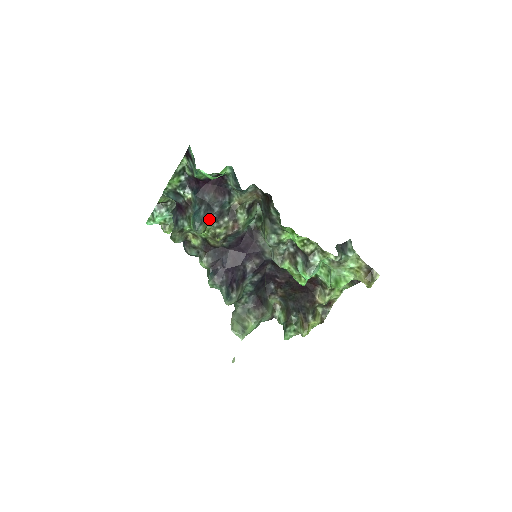
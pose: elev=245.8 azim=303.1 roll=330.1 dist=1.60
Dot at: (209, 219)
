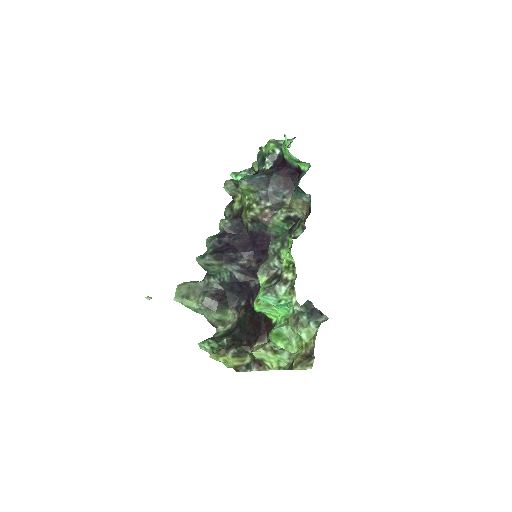
Dot at: (257, 187)
